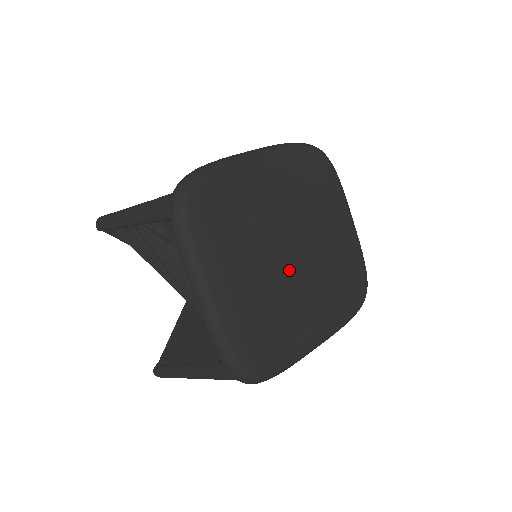
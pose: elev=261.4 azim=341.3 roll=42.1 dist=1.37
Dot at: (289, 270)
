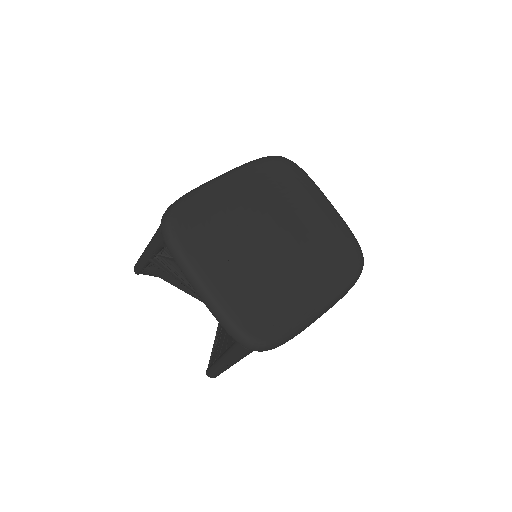
Dot at: (273, 254)
